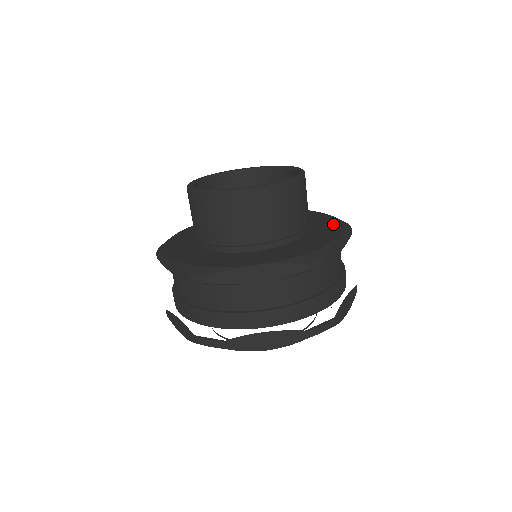
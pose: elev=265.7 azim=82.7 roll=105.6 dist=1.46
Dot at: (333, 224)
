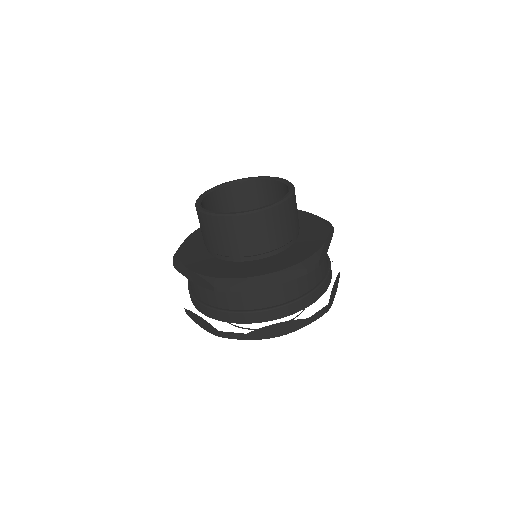
Dot at: (318, 225)
